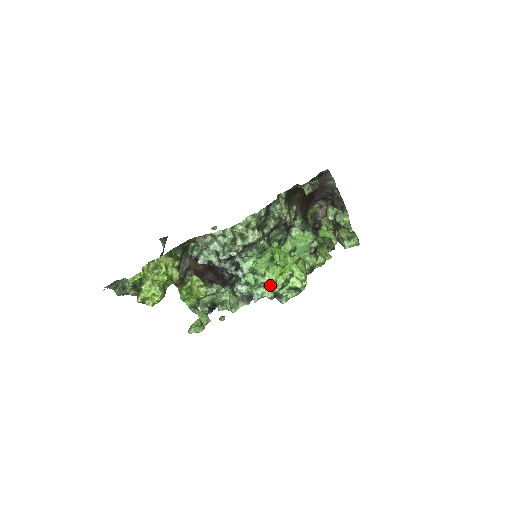
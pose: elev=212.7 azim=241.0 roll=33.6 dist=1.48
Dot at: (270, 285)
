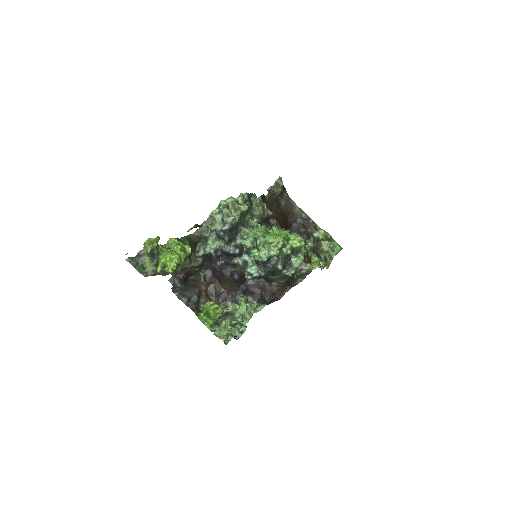
Dot at: (272, 241)
